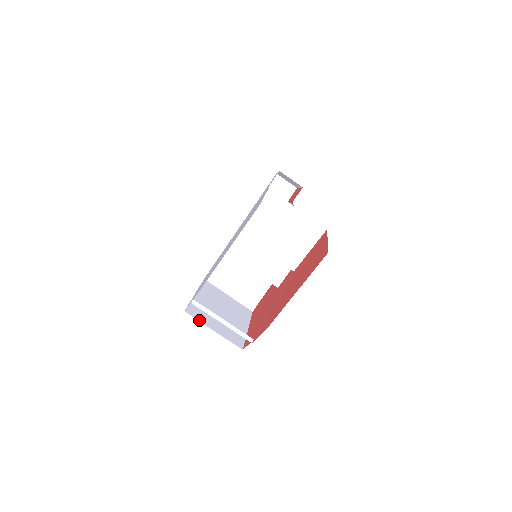
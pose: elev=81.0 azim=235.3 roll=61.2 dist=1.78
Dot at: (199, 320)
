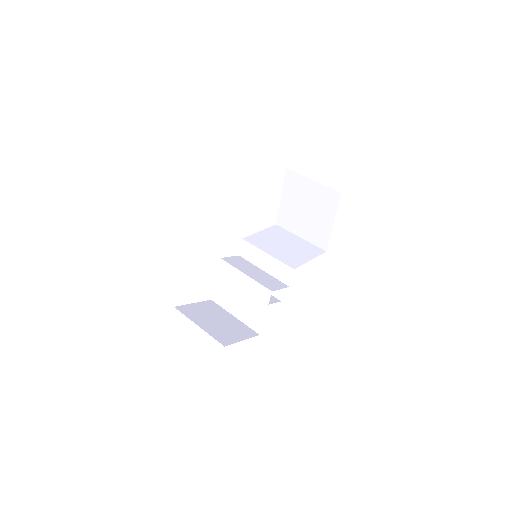
Dot at: occluded
